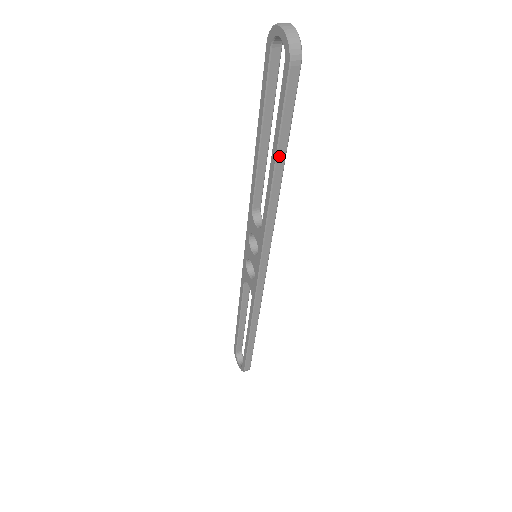
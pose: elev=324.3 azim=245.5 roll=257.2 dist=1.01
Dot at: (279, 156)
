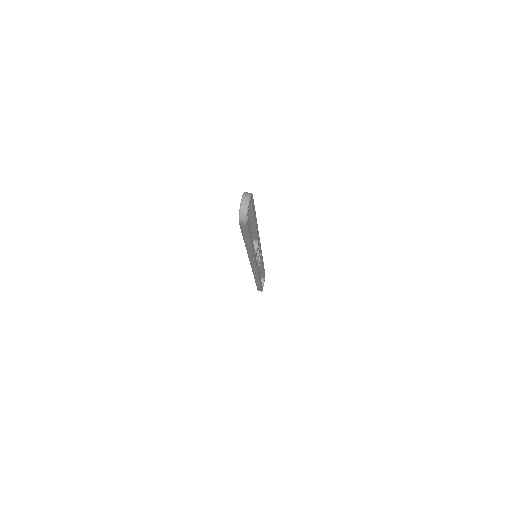
Dot at: (246, 242)
